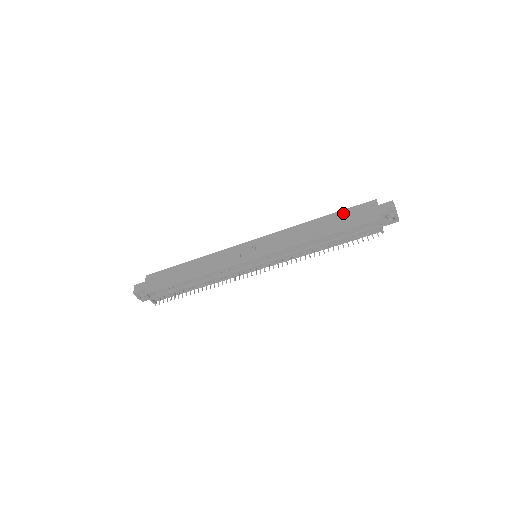
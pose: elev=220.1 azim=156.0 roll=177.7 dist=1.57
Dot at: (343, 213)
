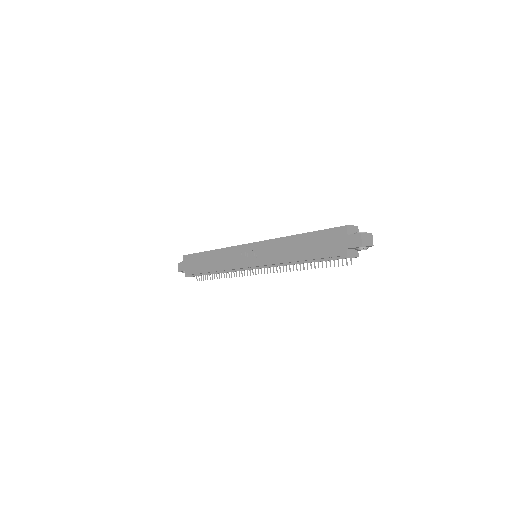
Dot at: (317, 235)
